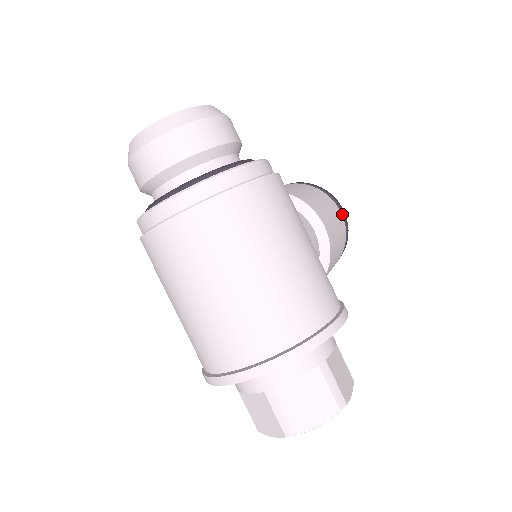
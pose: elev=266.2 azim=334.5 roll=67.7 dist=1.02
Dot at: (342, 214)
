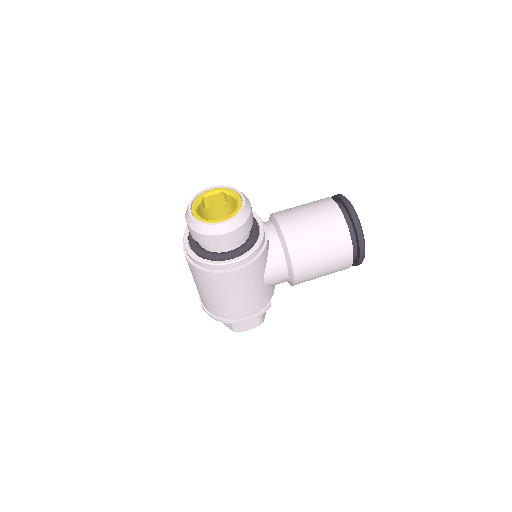
Dot at: (359, 257)
